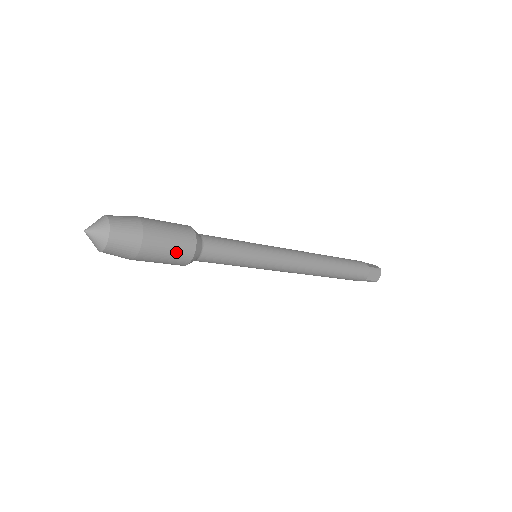
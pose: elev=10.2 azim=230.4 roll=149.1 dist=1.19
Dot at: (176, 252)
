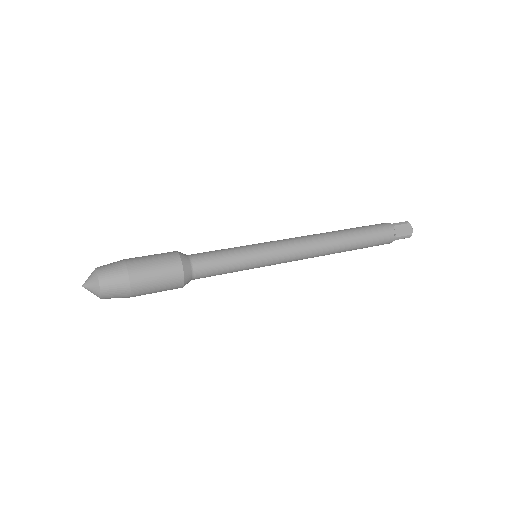
Dot at: (164, 273)
